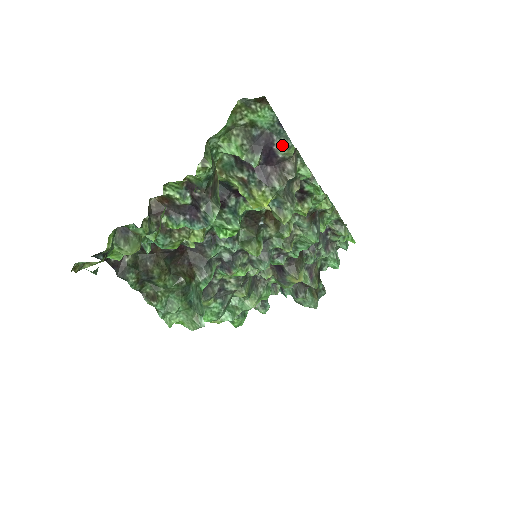
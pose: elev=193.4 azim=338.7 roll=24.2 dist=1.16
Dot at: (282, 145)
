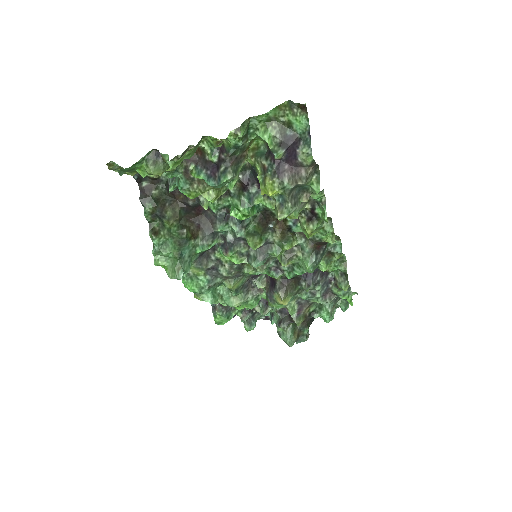
Dot at: (304, 150)
